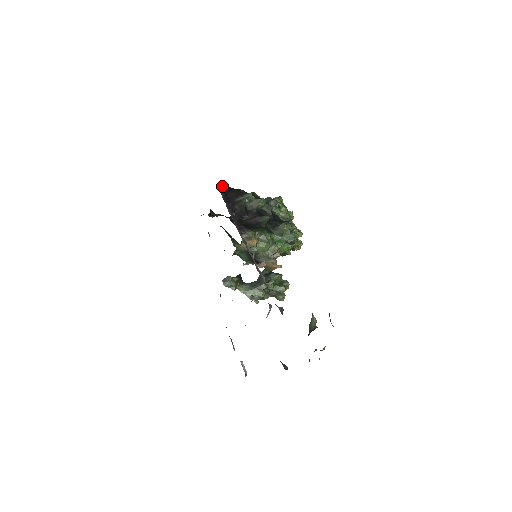
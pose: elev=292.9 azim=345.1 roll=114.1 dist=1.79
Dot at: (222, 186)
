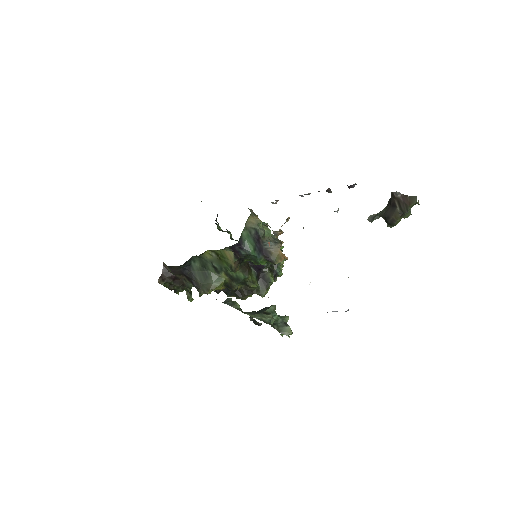
Dot at: occluded
